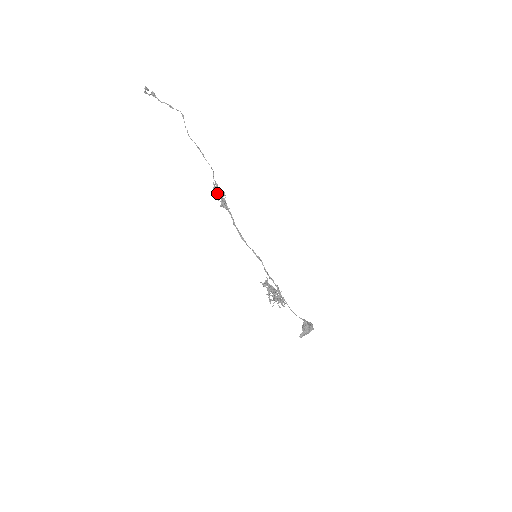
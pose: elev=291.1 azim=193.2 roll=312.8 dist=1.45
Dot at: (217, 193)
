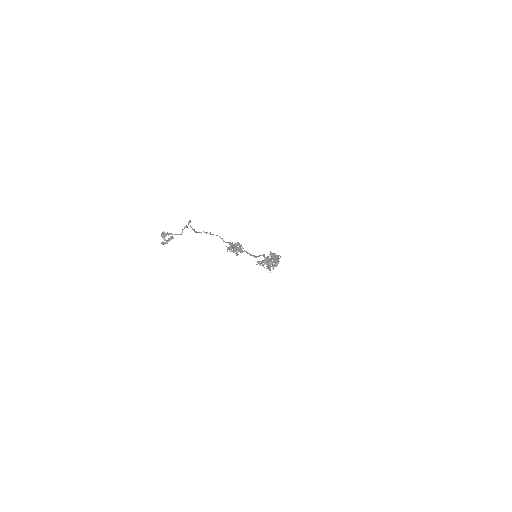
Dot at: (236, 249)
